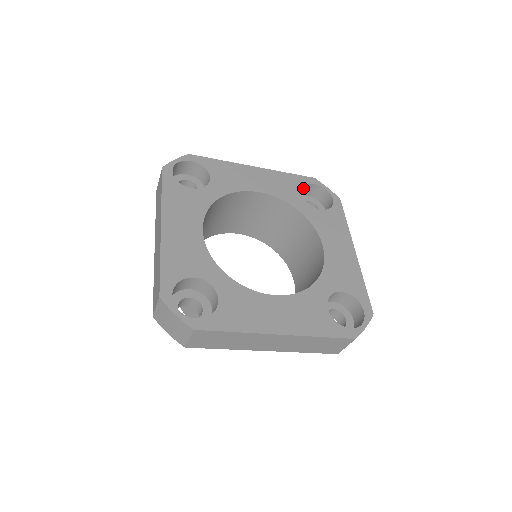
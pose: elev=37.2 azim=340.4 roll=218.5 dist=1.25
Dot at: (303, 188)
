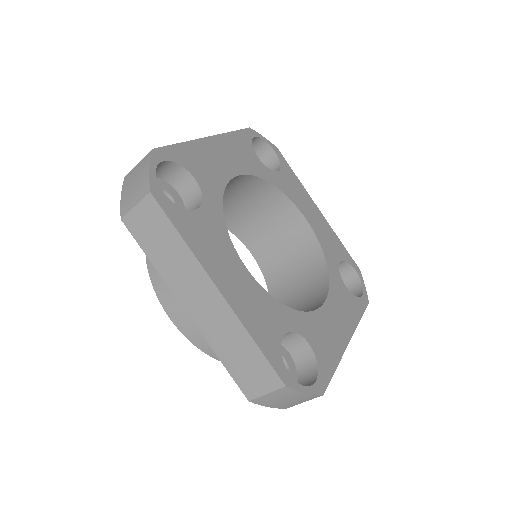
Dot at: (343, 265)
